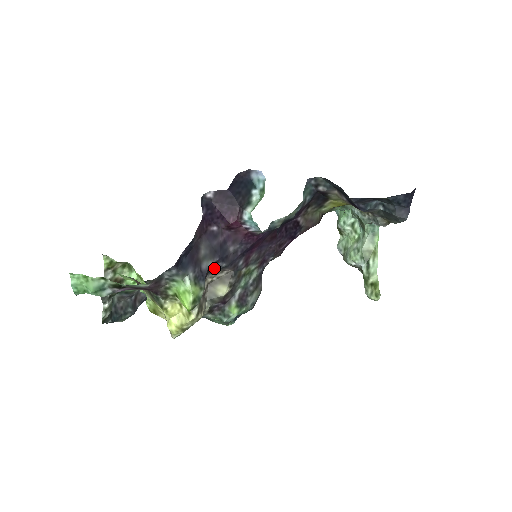
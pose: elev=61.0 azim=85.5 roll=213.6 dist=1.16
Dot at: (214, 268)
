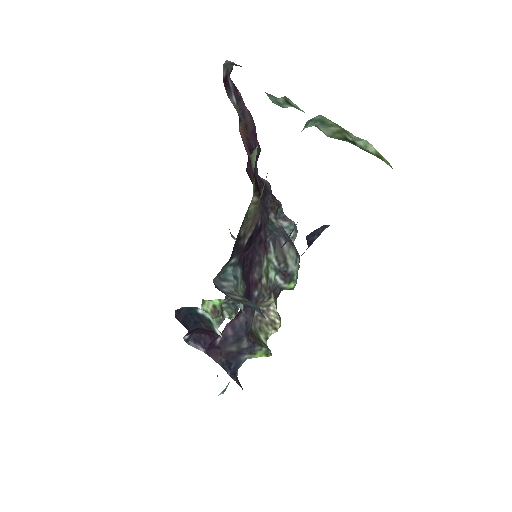
Dot at: (250, 330)
